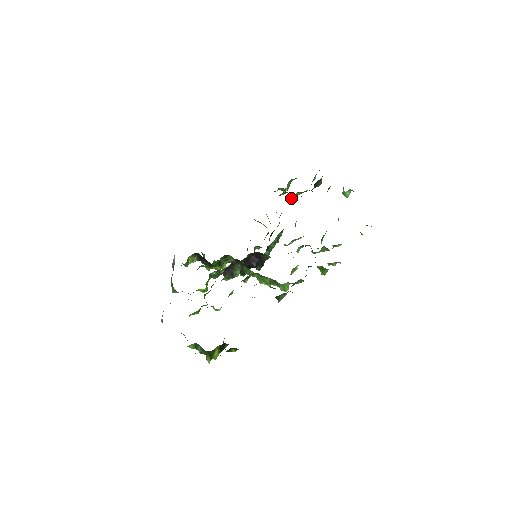
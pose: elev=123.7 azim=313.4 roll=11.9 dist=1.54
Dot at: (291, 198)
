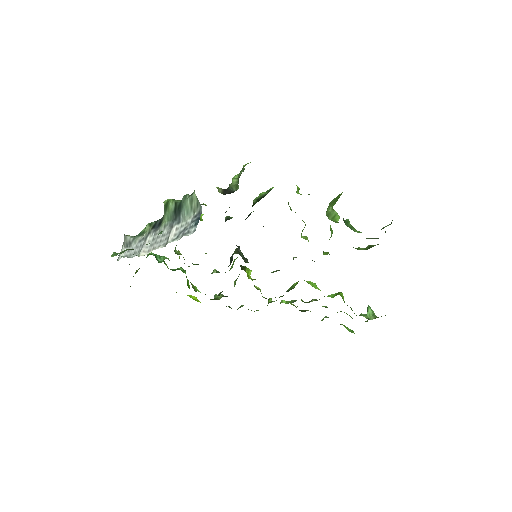
Dot at: occluded
